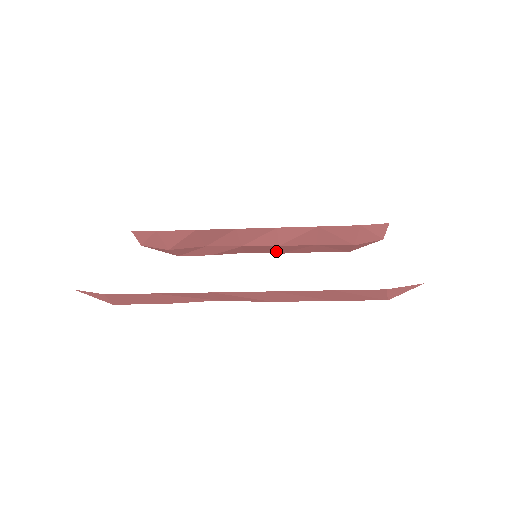
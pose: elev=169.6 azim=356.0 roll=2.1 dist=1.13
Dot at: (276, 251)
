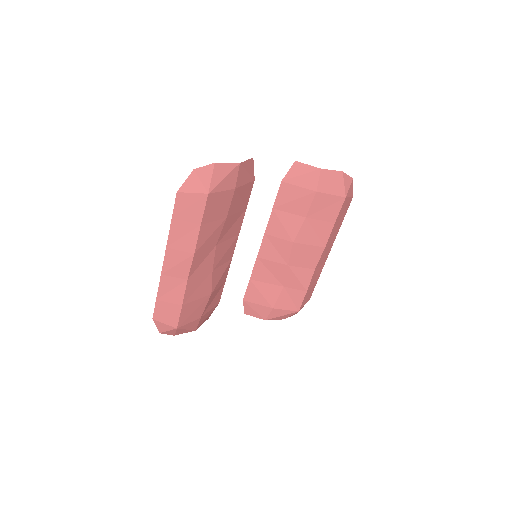
Dot at: (314, 248)
